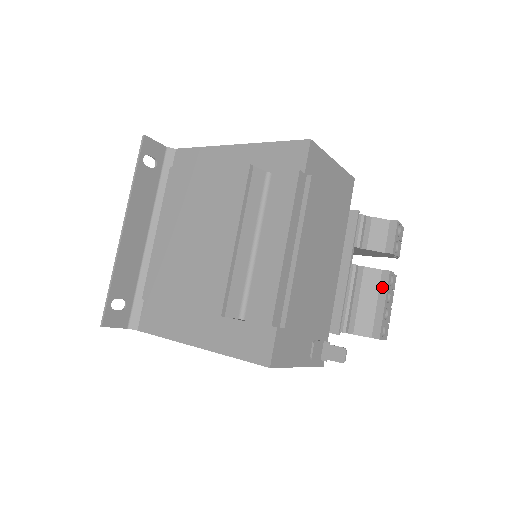
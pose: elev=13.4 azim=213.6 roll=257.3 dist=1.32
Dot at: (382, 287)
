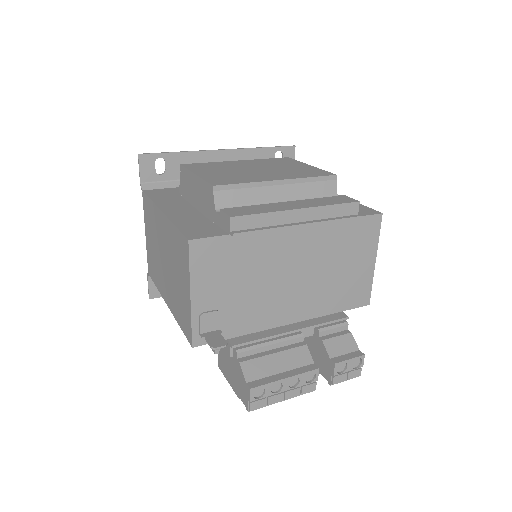
Dot at: (300, 369)
